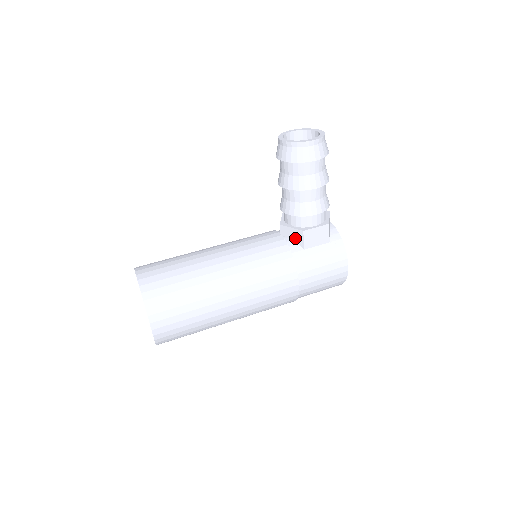
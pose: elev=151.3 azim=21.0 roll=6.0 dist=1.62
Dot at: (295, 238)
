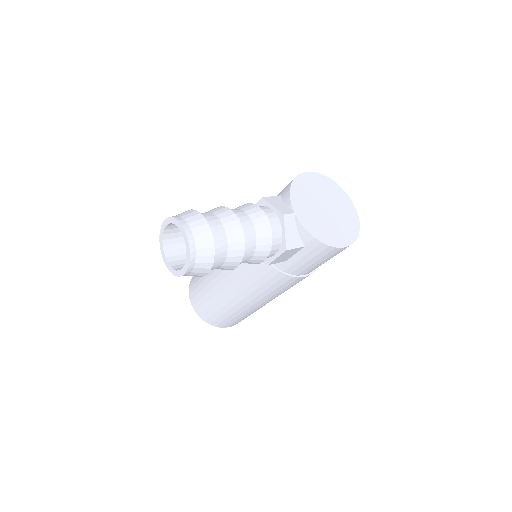
Dot at: occluded
